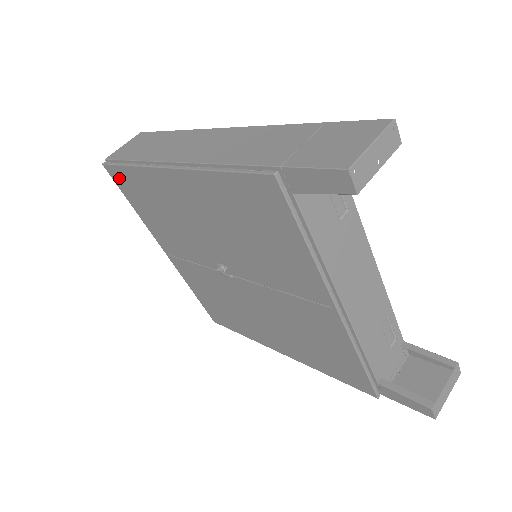
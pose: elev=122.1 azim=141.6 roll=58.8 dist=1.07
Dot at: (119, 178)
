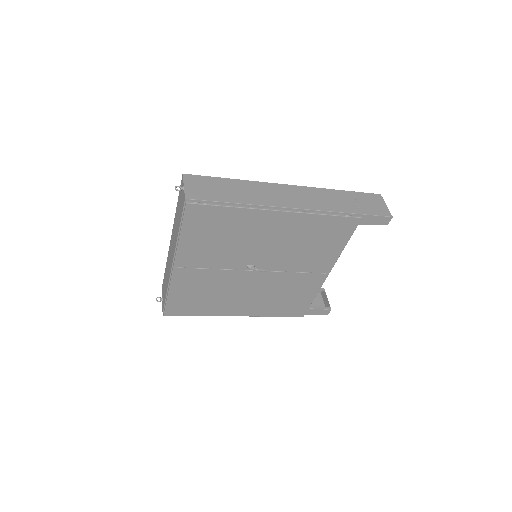
Dot at: (199, 214)
